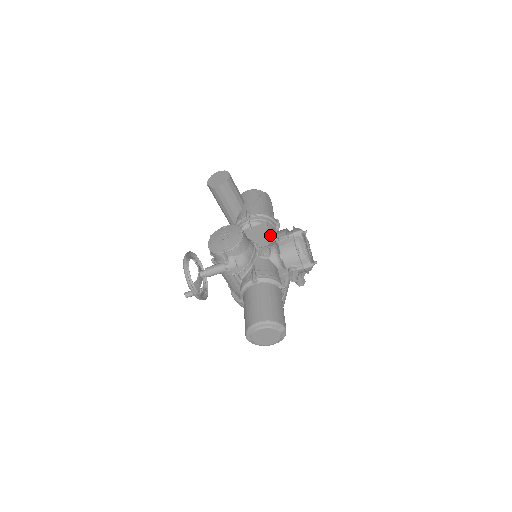
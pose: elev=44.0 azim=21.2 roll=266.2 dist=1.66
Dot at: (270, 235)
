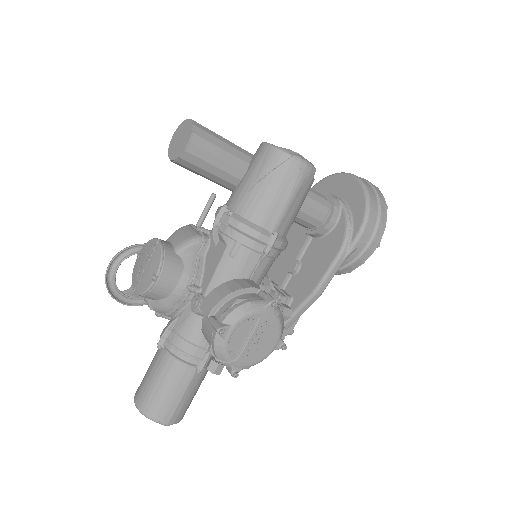
Dot at: (230, 273)
